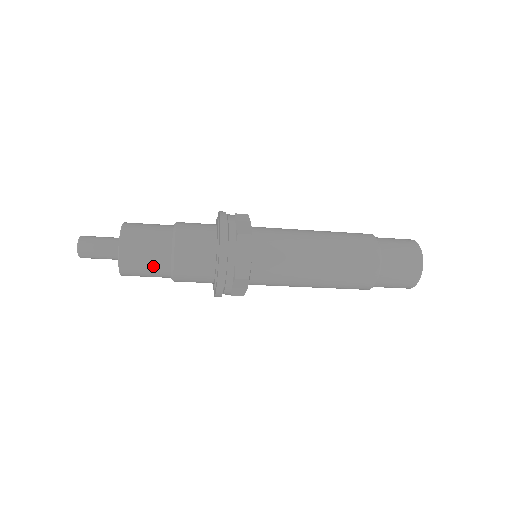
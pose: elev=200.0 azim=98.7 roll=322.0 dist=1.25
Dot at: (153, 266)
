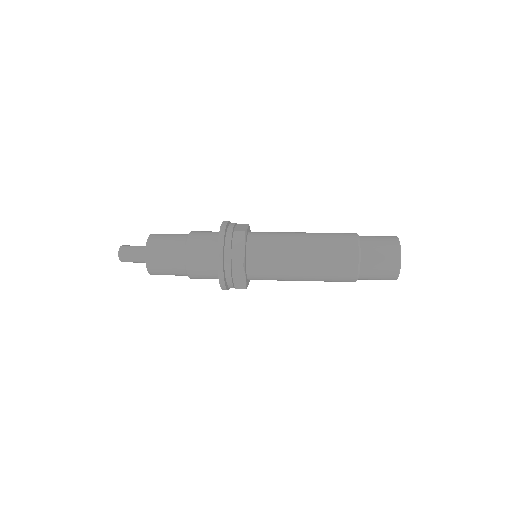
Dot at: (171, 261)
